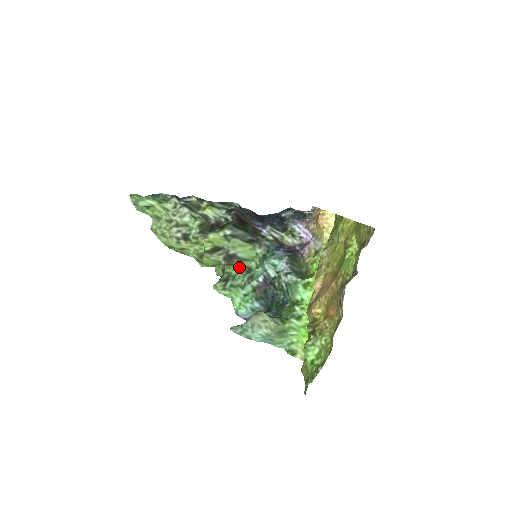
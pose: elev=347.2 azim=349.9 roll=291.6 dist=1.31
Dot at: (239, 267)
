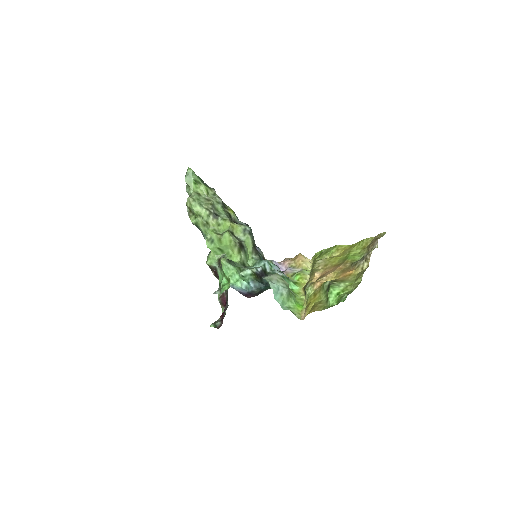
Dot at: (241, 257)
